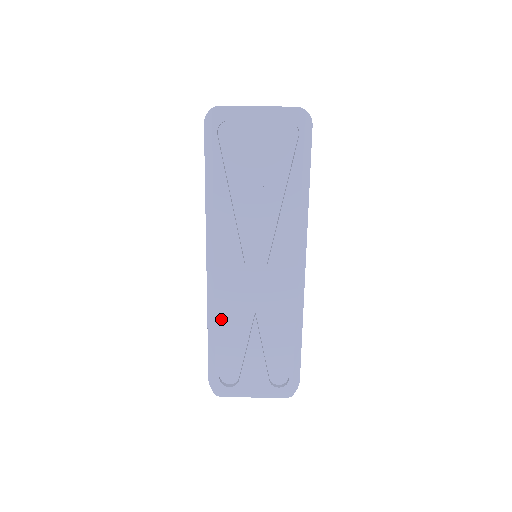
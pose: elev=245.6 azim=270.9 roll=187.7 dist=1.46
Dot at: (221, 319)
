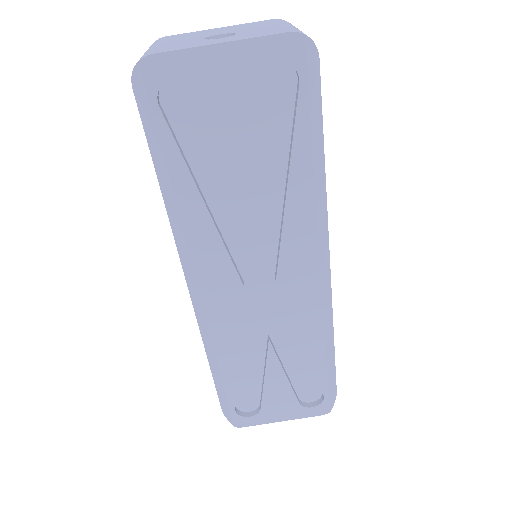
Dot at: (224, 352)
